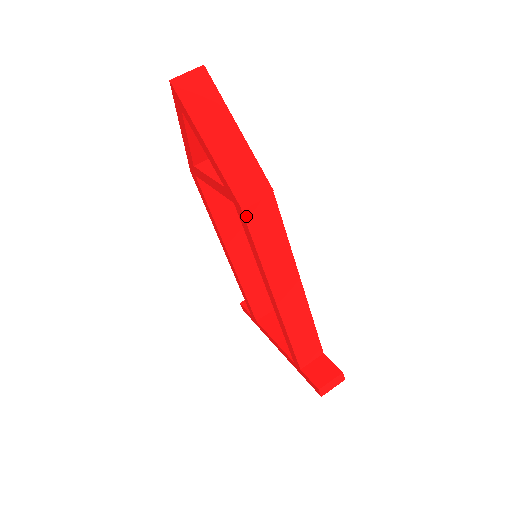
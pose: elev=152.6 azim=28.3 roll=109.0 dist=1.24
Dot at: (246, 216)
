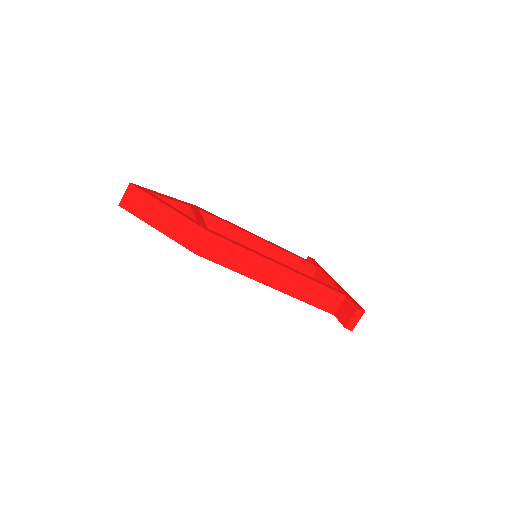
Dot at: (204, 256)
